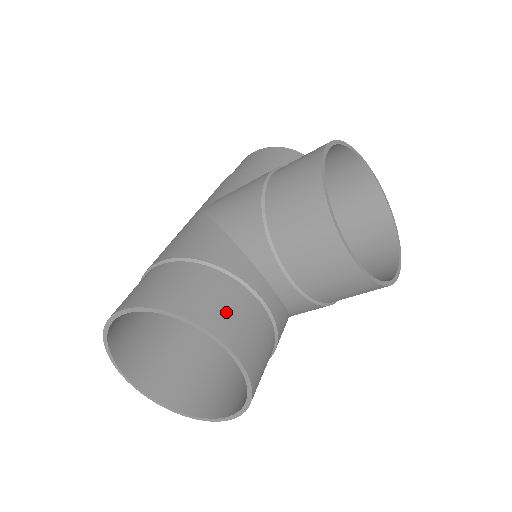
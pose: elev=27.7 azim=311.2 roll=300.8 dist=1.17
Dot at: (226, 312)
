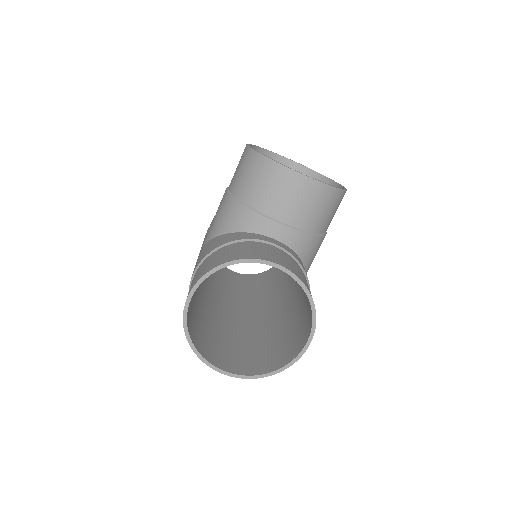
Dot at: (254, 251)
